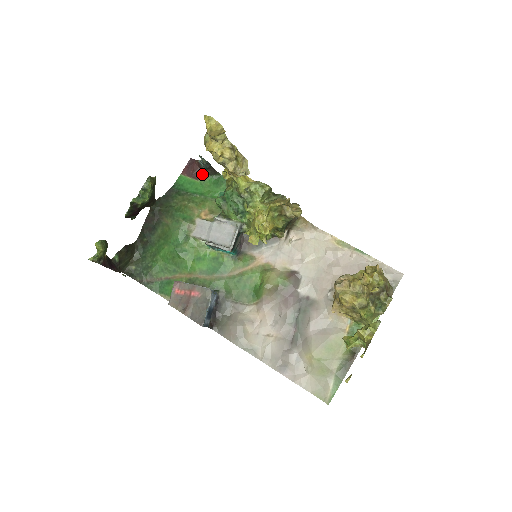
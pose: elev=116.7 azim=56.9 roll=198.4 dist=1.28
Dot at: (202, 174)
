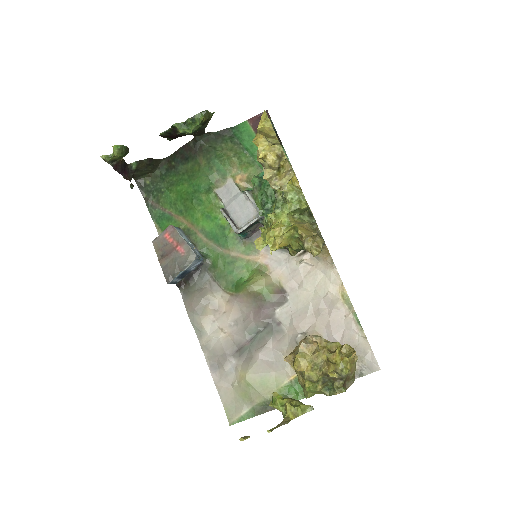
Dot at: occluded
